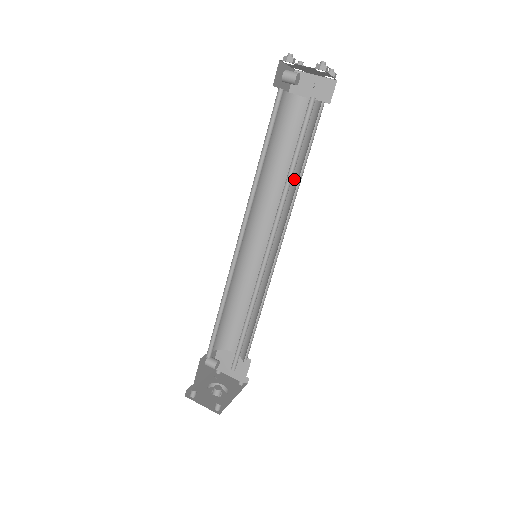
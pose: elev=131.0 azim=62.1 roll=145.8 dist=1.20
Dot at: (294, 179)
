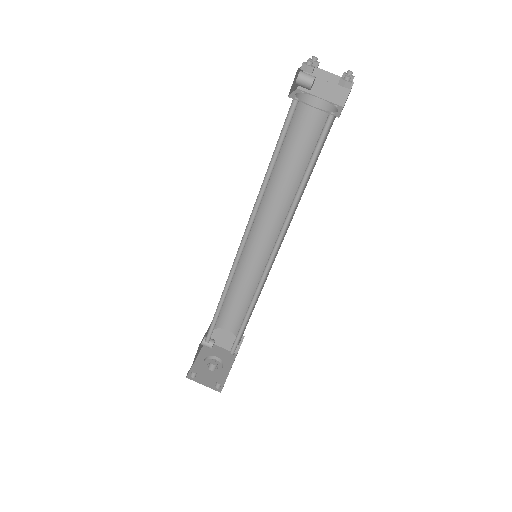
Dot at: (298, 182)
